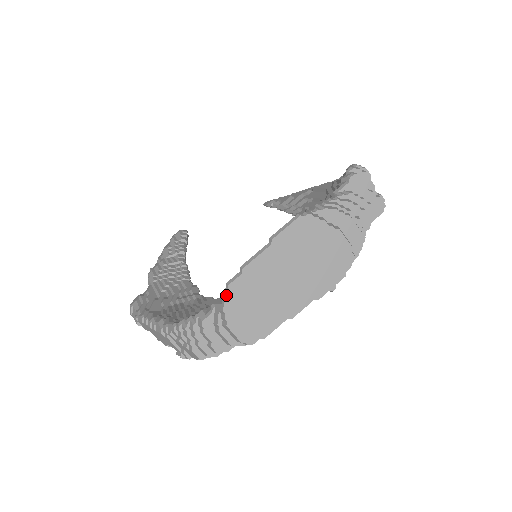
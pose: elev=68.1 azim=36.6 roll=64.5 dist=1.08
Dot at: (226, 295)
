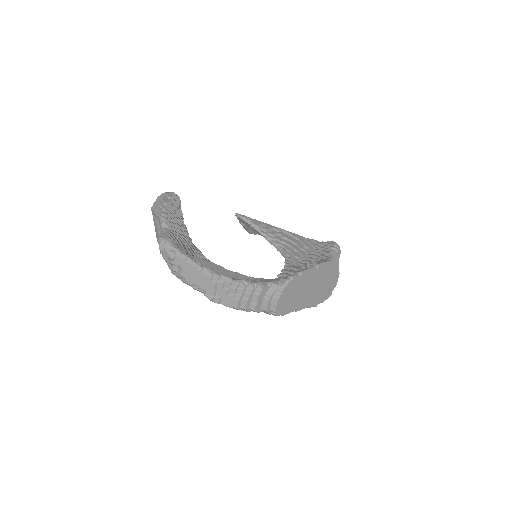
Dot at: (289, 283)
